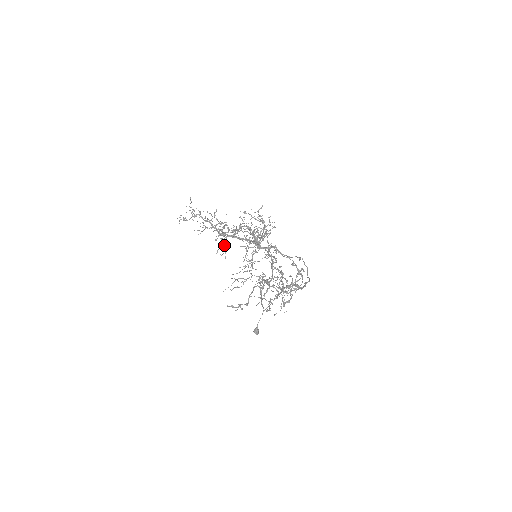
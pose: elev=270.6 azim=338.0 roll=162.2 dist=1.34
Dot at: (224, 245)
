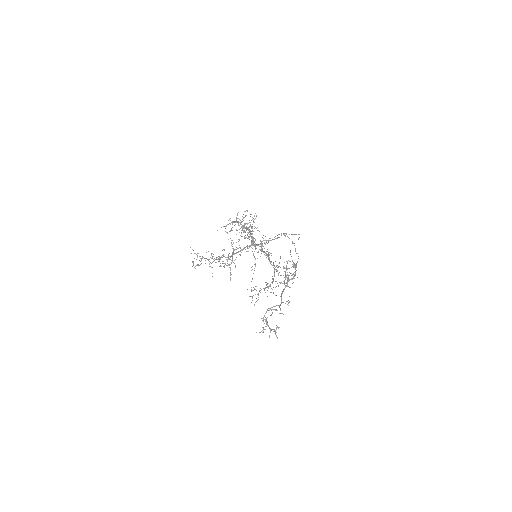
Dot at: occluded
